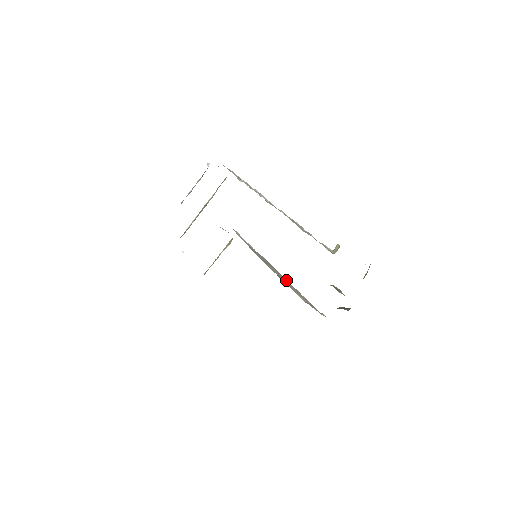
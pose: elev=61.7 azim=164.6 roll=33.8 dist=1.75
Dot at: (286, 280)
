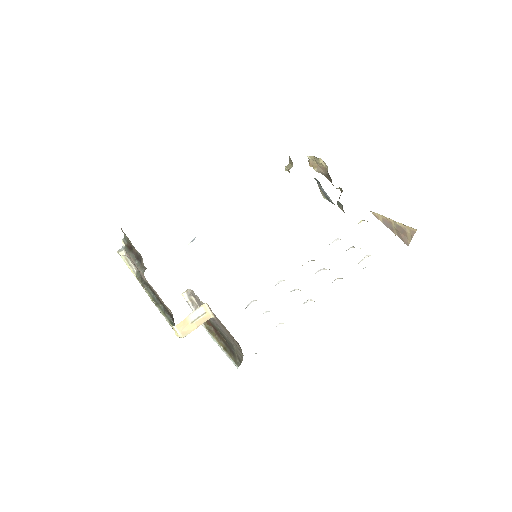
Dot at: occluded
